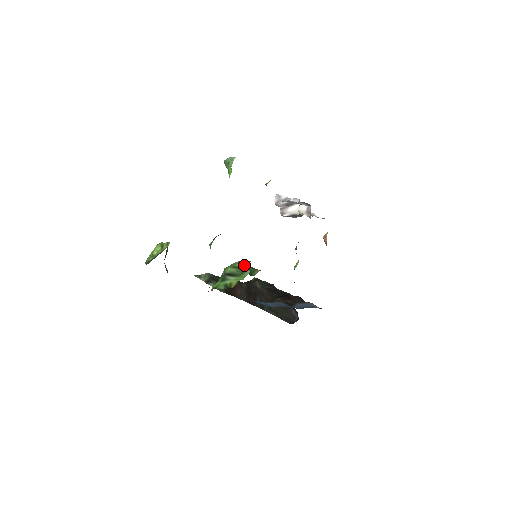
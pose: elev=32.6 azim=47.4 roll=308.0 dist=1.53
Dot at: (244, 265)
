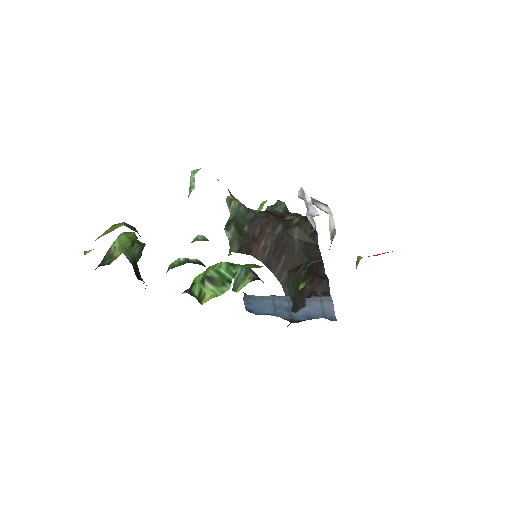
Dot at: (228, 275)
